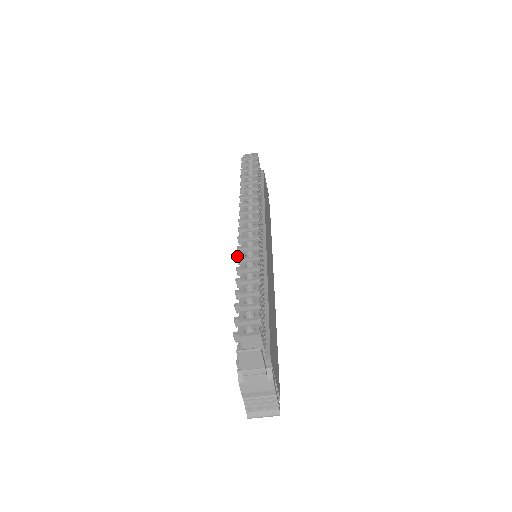
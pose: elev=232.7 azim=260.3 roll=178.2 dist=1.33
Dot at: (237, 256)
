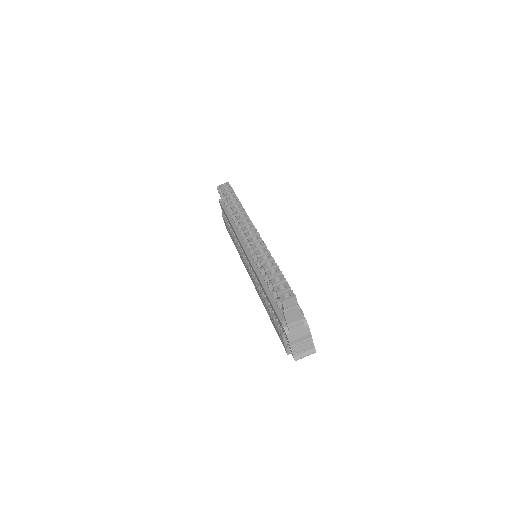
Dot at: (252, 255)
